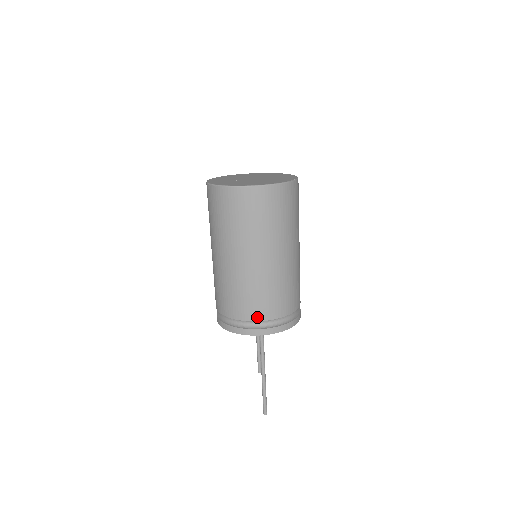
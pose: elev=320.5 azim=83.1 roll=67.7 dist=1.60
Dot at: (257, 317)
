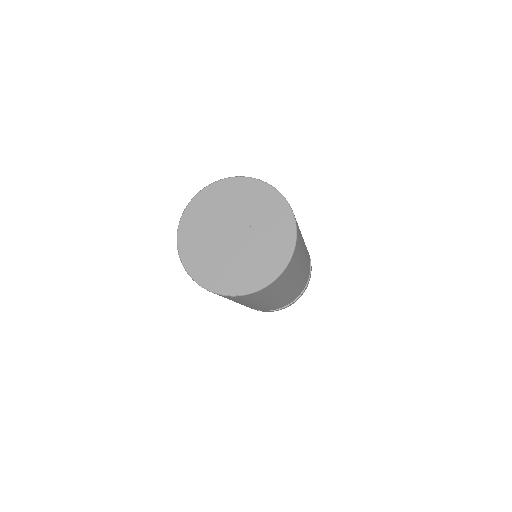
Dot at: occluded
